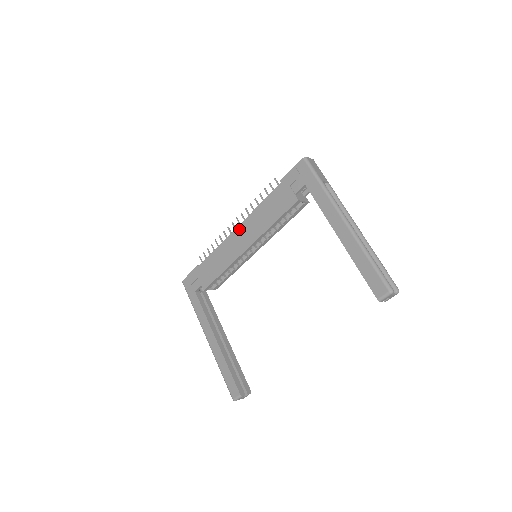
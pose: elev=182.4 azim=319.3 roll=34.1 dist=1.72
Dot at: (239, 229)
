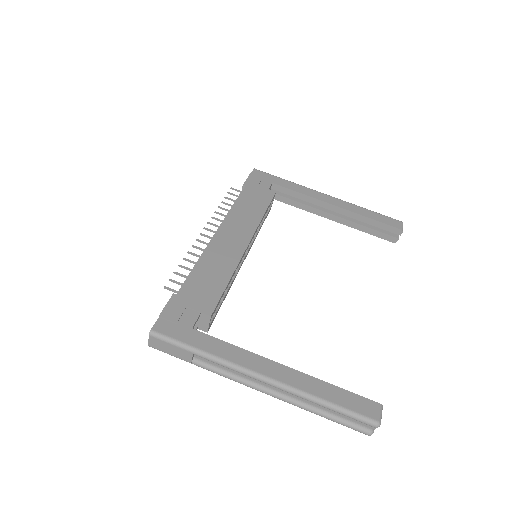
Dot at: (222, 231)
